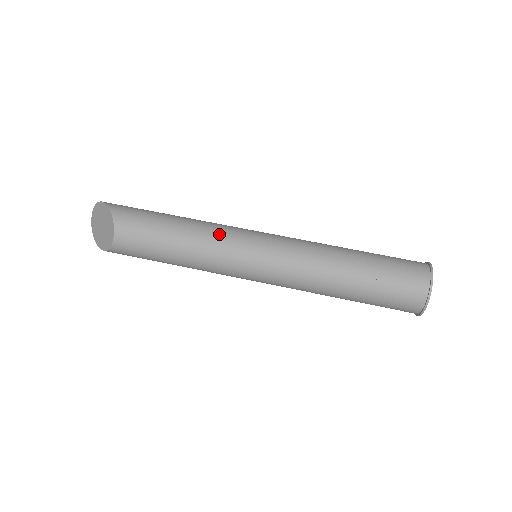
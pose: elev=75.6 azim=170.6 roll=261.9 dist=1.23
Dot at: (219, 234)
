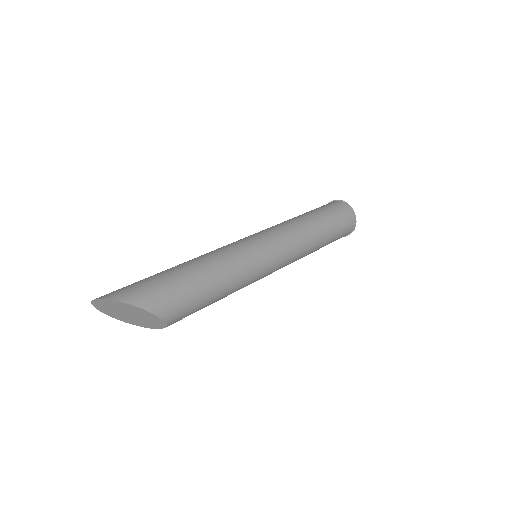
Dot at: (249, 276)
